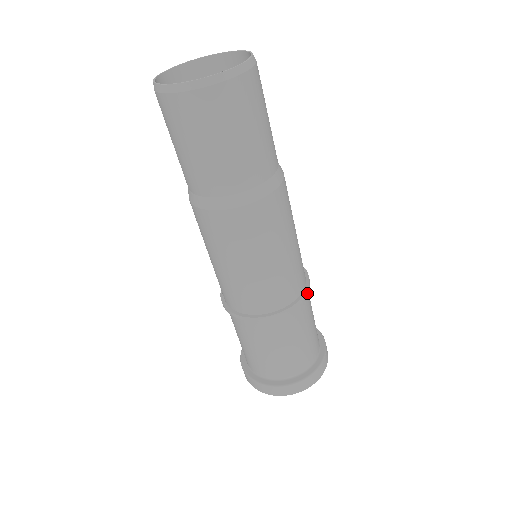
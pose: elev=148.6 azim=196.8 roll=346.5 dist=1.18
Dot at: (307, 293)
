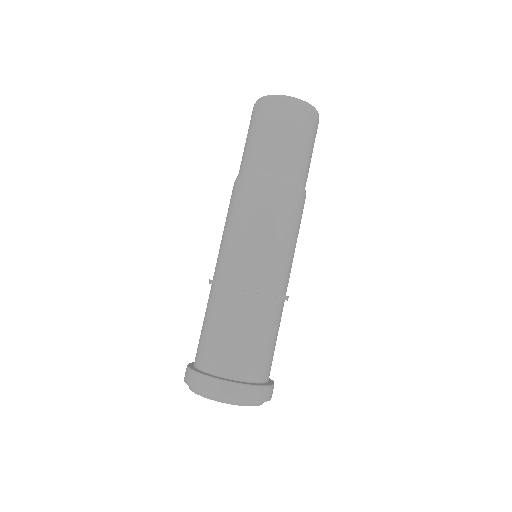
Dot at: occluded
